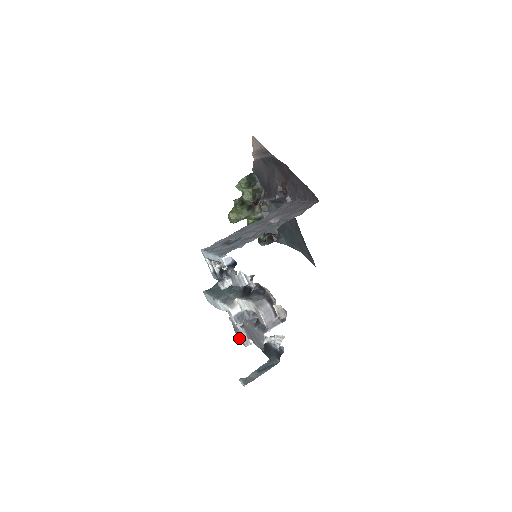
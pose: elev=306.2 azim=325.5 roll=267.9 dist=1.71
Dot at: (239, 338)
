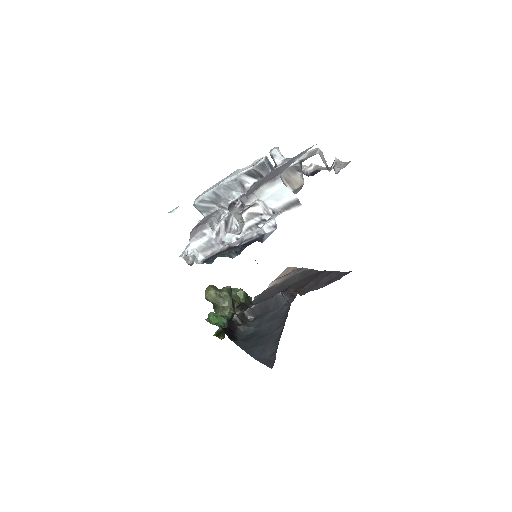
Dot at: (202, 222)
